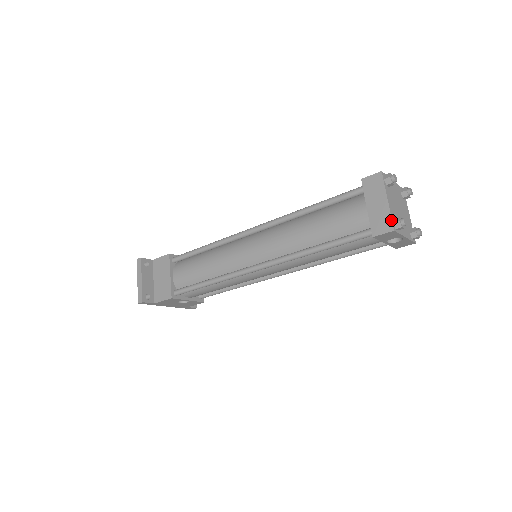
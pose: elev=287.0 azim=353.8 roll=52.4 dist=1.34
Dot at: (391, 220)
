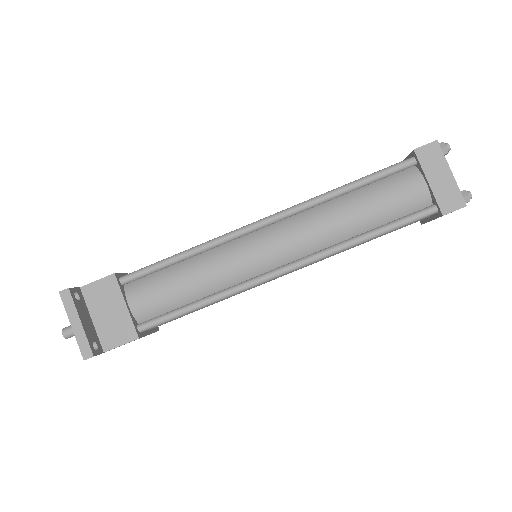
Dot at: (461, 195)
